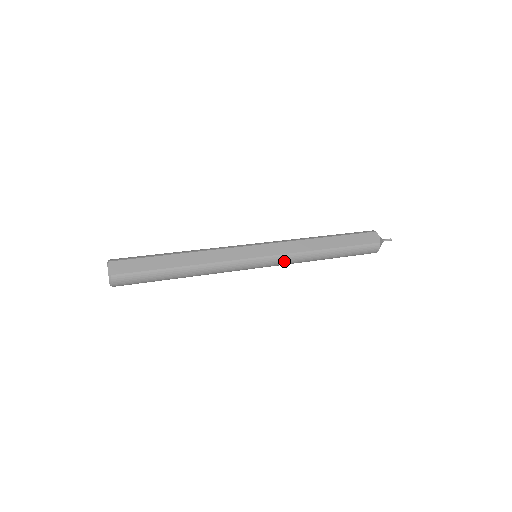
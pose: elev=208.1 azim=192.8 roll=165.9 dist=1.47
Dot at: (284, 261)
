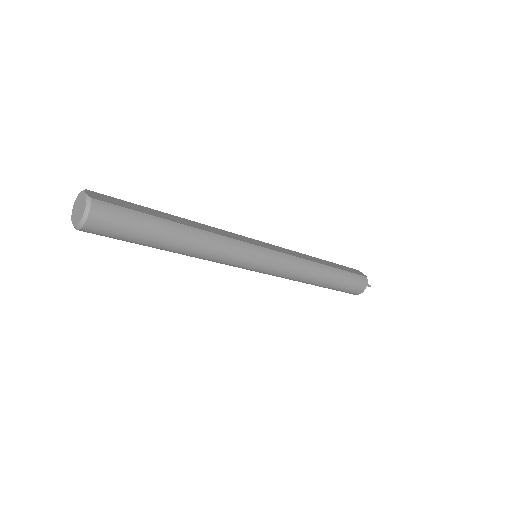
Dot at: (289, 264)
